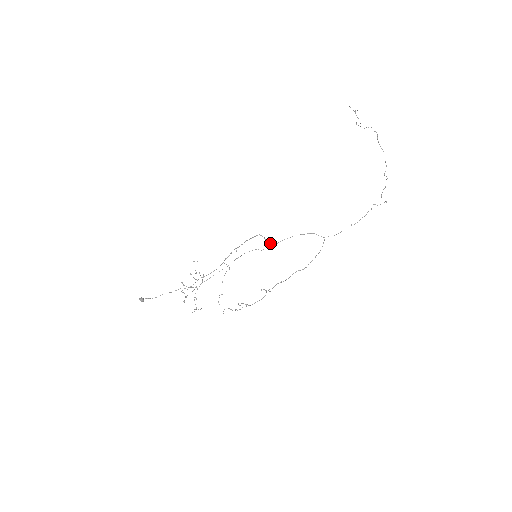
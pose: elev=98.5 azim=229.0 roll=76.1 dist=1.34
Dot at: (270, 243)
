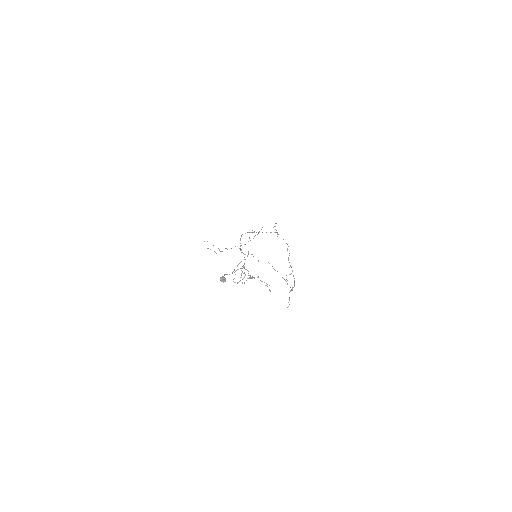
Dot at: occluded
